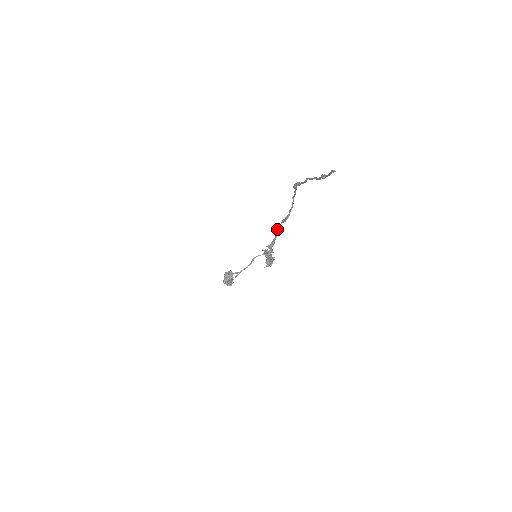
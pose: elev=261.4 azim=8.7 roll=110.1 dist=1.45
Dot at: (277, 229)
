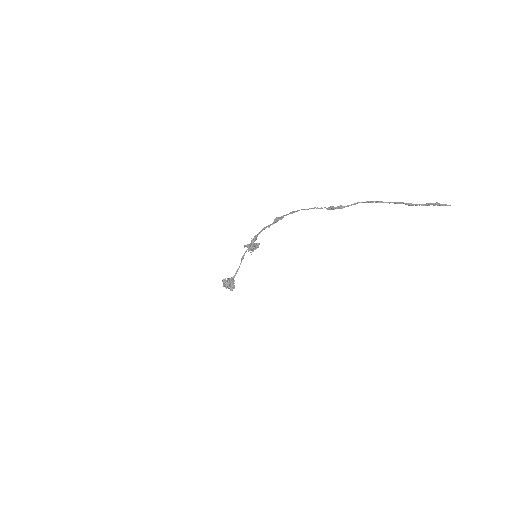
Dot at: (265, 228)
